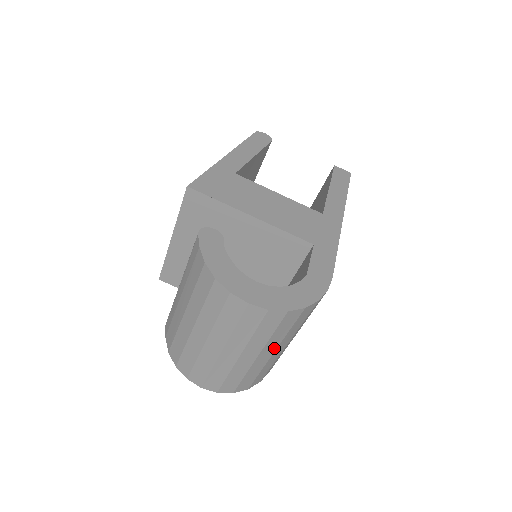
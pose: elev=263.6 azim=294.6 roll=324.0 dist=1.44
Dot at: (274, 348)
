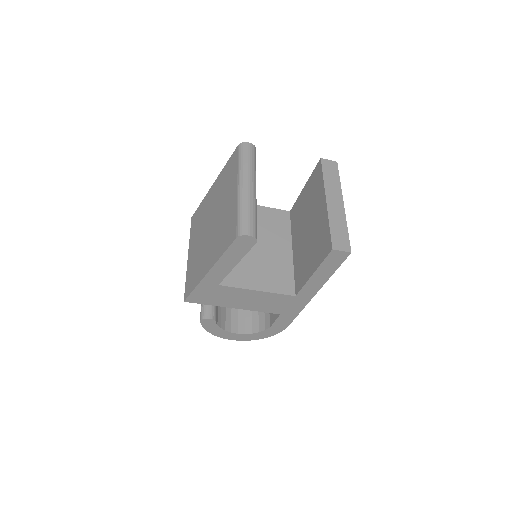
Dot at: occluded
